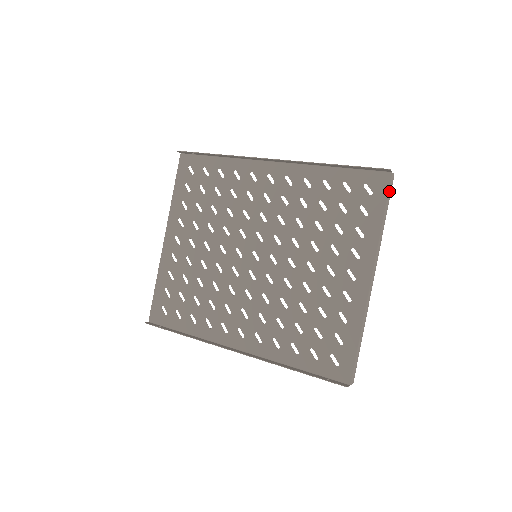
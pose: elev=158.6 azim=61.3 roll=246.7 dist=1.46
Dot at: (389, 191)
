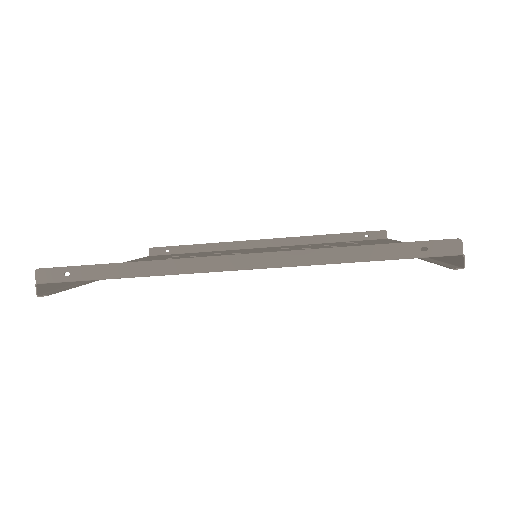
Dot at: occluded
